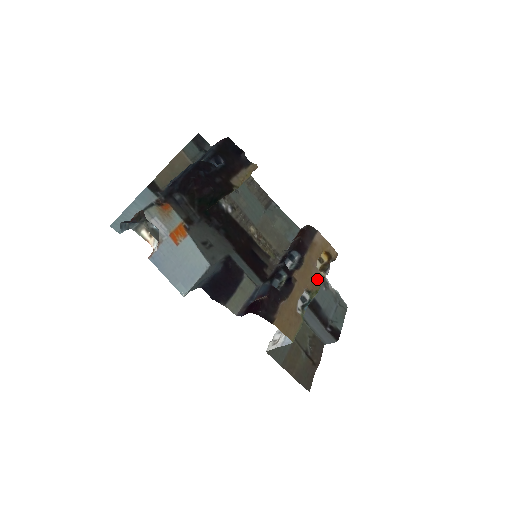
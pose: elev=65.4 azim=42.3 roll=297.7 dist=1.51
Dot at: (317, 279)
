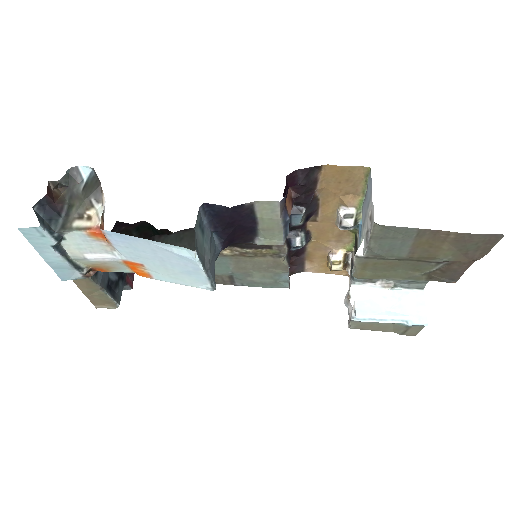
Dot at: (343, 241)
